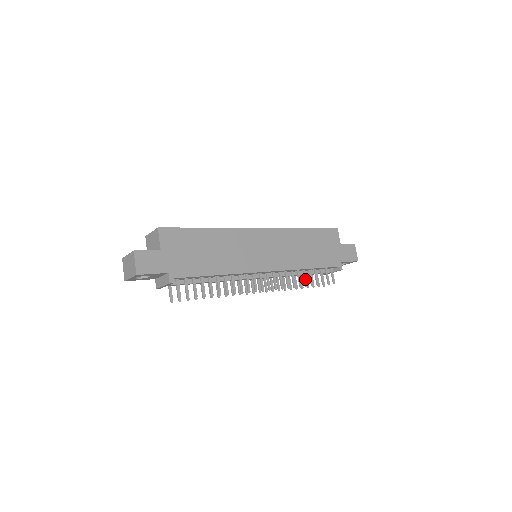
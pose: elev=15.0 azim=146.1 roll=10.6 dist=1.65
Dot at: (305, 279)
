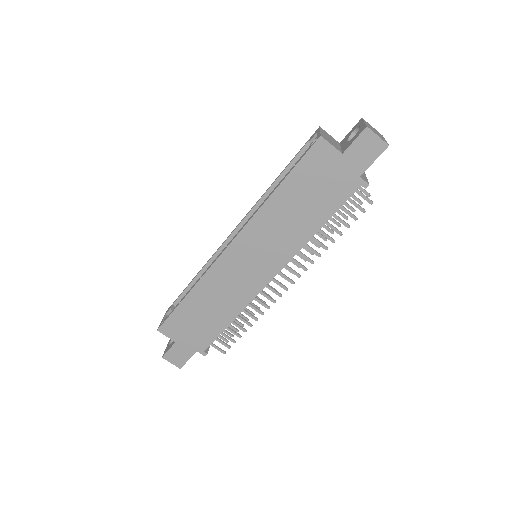
Dot at: (326, 237)
